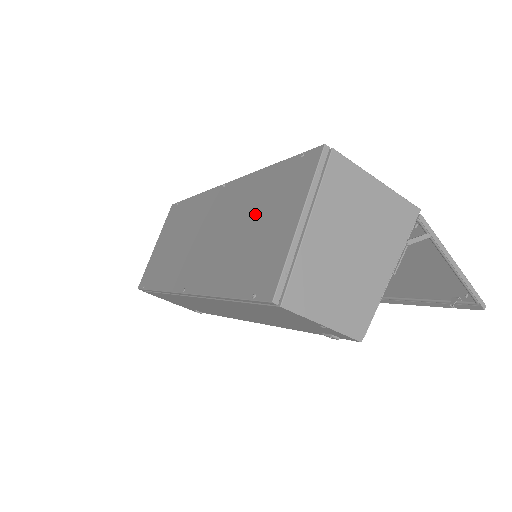
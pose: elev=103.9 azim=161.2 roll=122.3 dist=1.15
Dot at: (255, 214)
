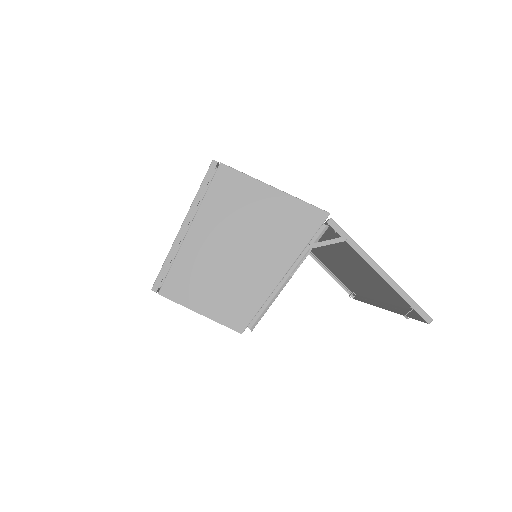
Dot at: occluded
